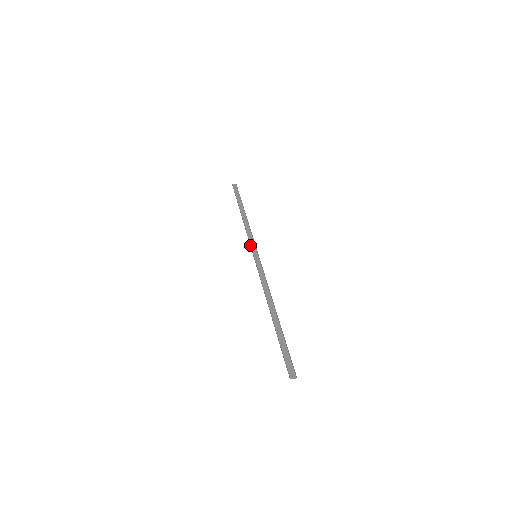
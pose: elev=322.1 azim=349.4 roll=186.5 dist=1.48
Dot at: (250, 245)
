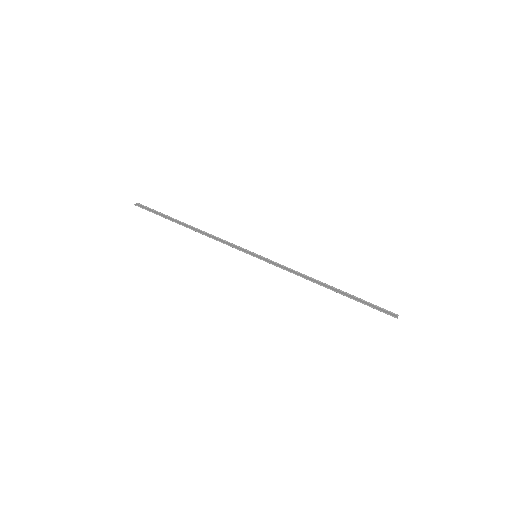
Dot at: (240, 250)
